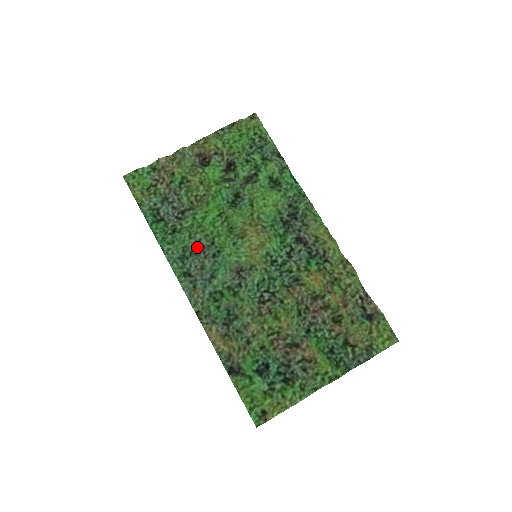
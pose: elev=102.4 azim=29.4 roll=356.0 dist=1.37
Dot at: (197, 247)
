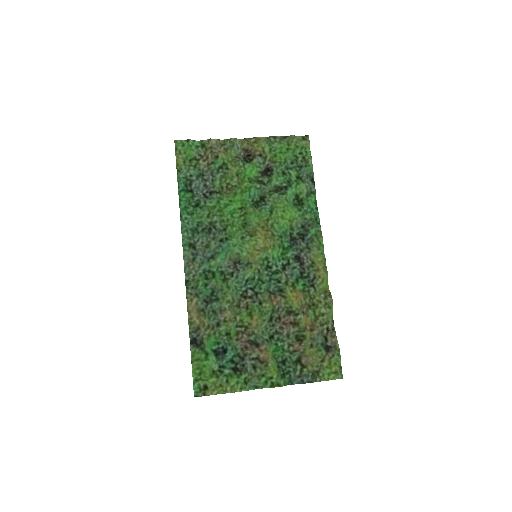
Dot at: (210, 227)
